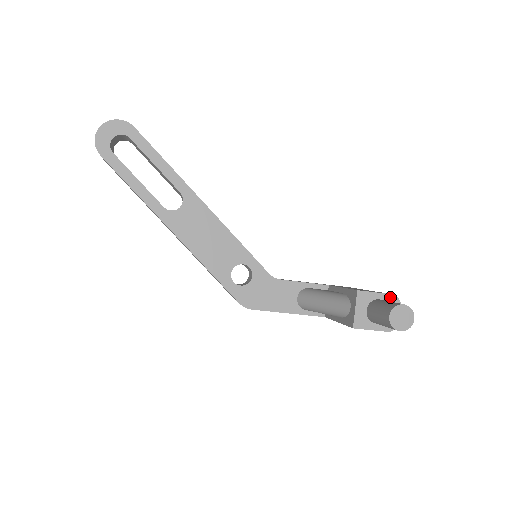
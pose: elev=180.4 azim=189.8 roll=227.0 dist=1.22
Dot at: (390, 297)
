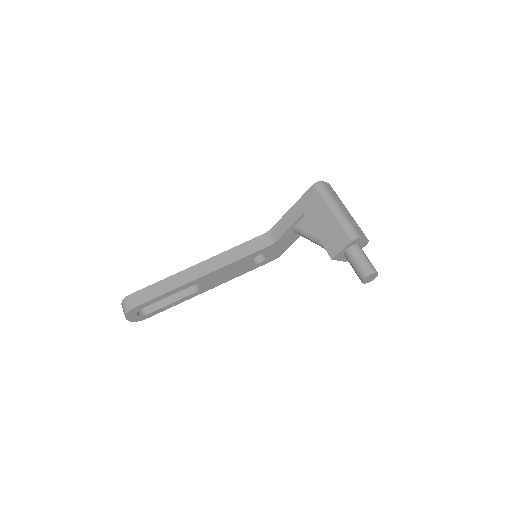
Dot at: (351, 243)
